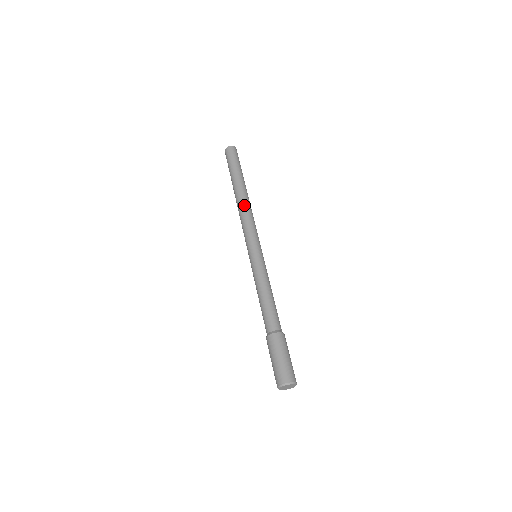
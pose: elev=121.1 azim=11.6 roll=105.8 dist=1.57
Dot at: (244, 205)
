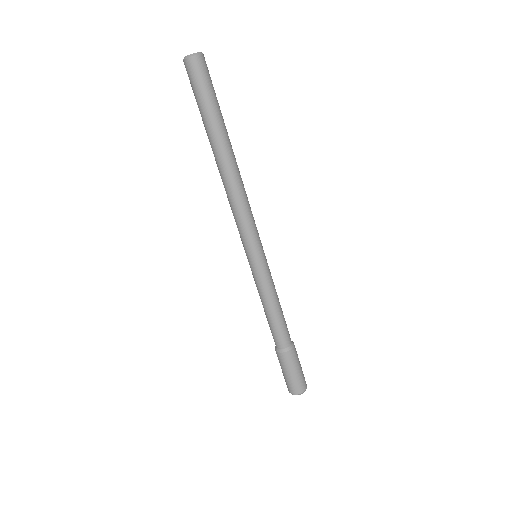
Dot at: (225, 187)
